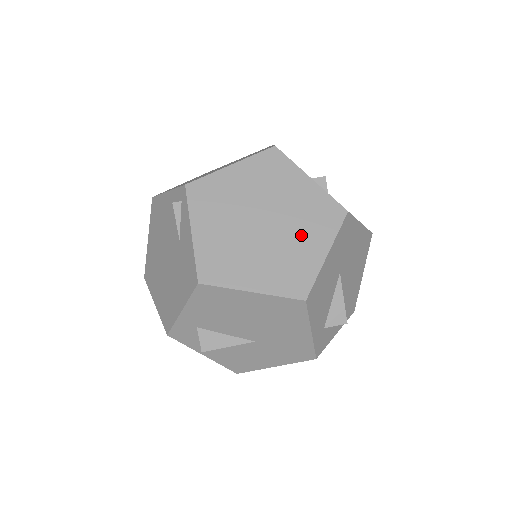
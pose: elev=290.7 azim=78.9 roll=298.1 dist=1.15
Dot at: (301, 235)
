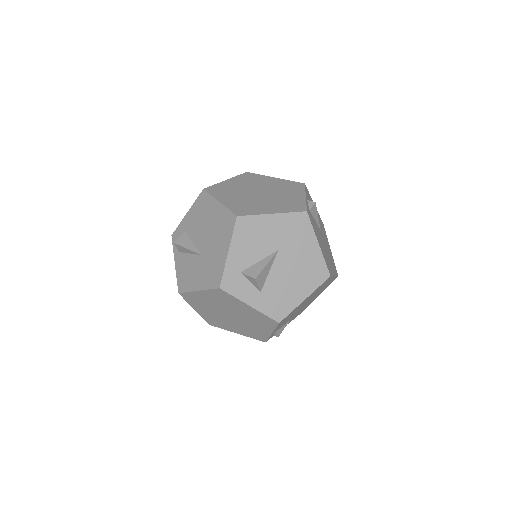
Dot at: (271, 204)
